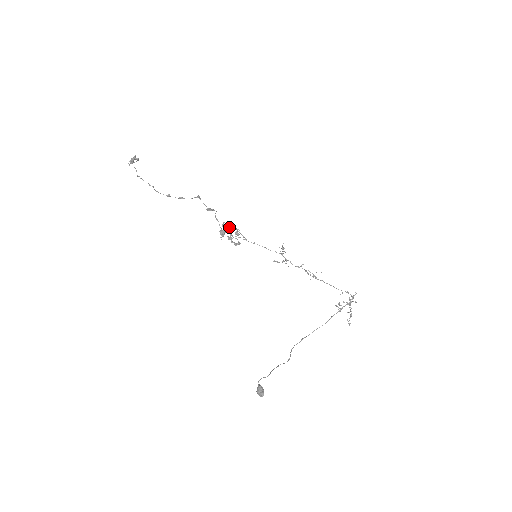
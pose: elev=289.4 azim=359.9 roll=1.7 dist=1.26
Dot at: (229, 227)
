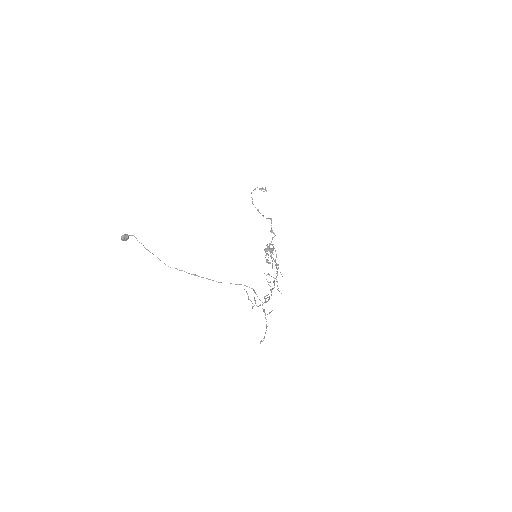
Dot at: occluded
